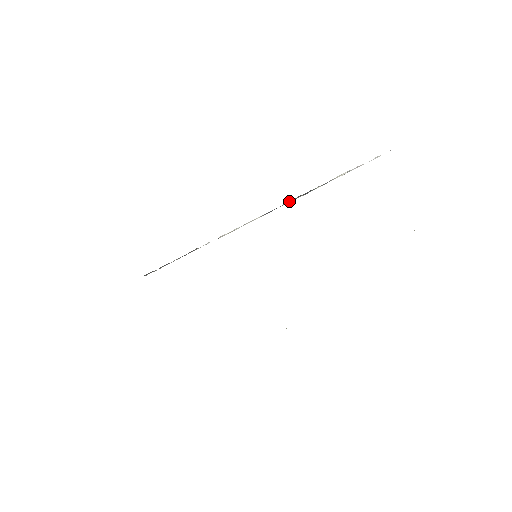
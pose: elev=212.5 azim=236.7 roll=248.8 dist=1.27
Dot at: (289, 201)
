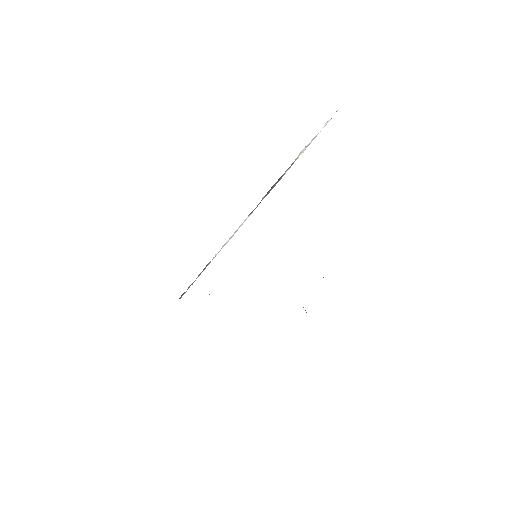
Dot at: (266, 194)
